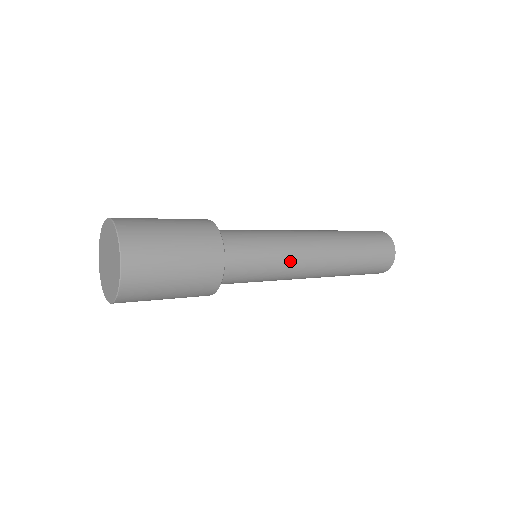
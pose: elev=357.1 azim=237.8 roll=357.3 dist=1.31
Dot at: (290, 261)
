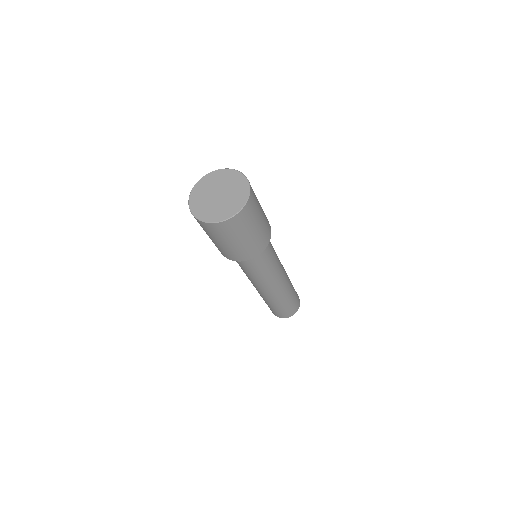
Dot at: (270, 276)
